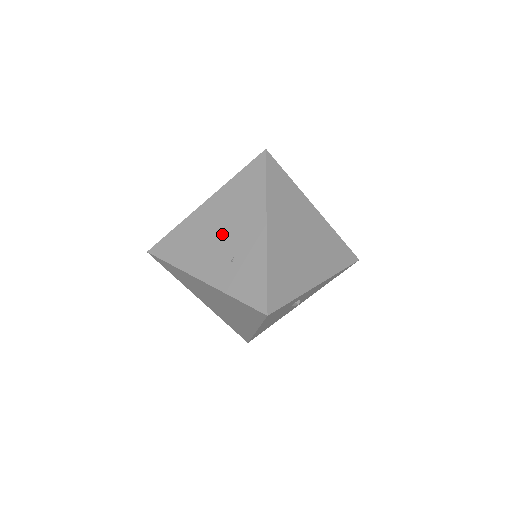
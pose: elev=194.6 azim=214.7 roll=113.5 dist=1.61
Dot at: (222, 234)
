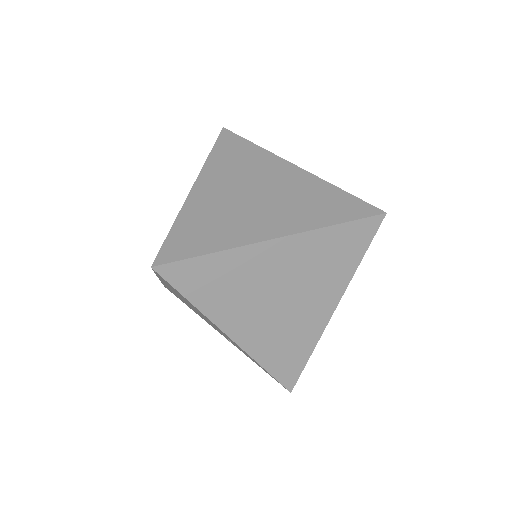
Dot at: occluded
